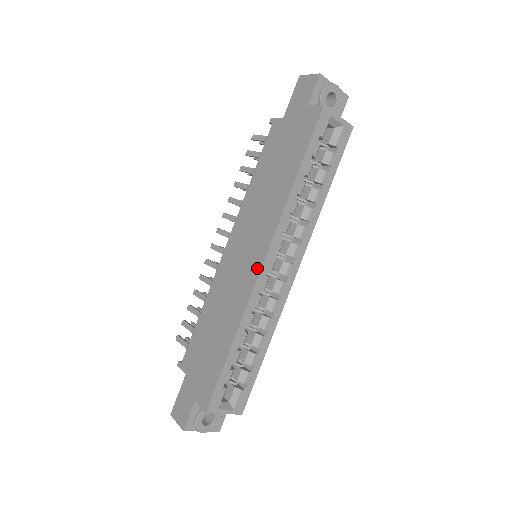
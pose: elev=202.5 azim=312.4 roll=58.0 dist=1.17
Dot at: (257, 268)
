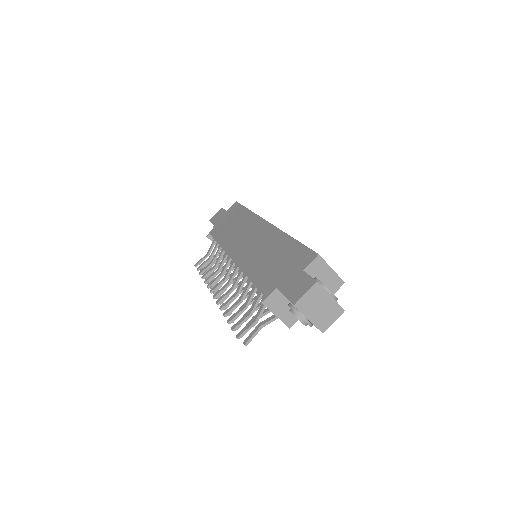
Dot at: (266, 225)
